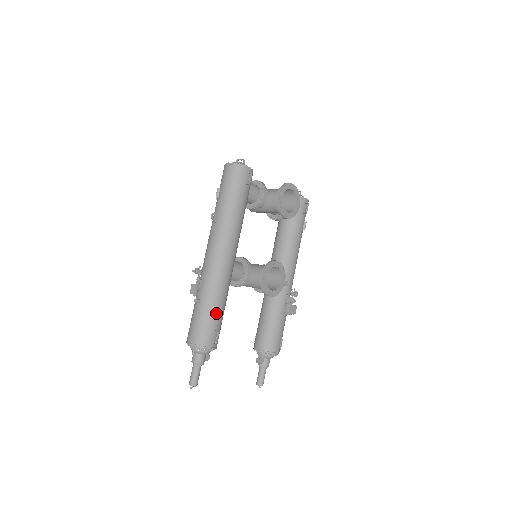
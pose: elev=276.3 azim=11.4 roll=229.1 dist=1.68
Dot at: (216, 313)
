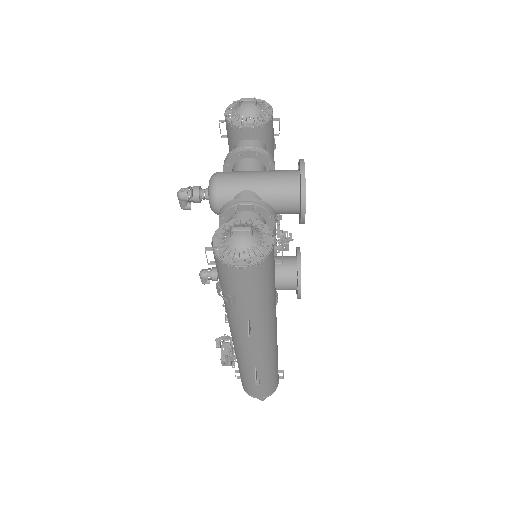
Dot at: (277, 368)
